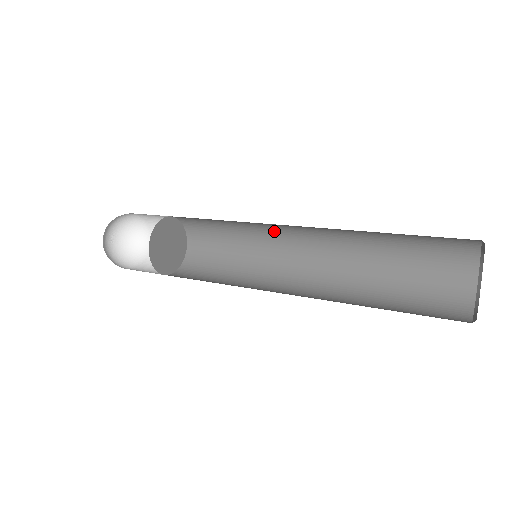
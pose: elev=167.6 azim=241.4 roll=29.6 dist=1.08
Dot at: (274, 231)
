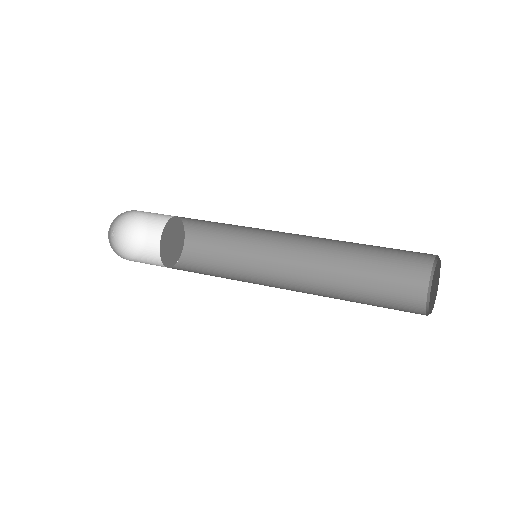
Dot at: occluded
